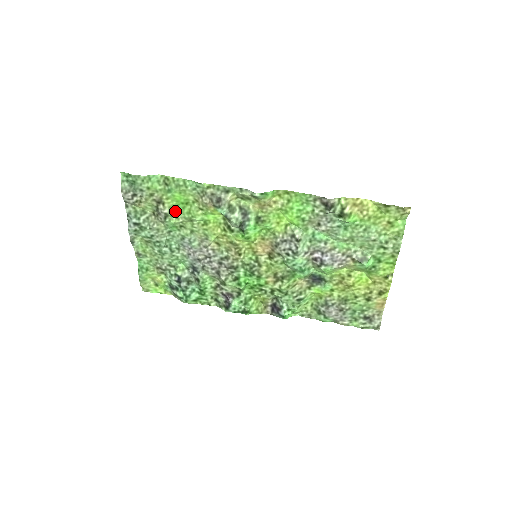
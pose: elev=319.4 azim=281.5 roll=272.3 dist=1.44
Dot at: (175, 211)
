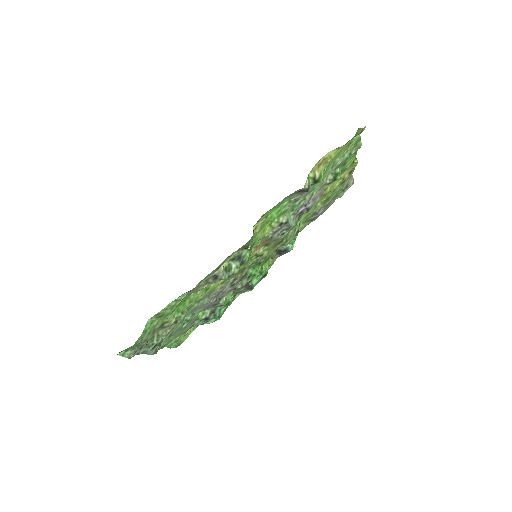
Dot at: (179, 313)
